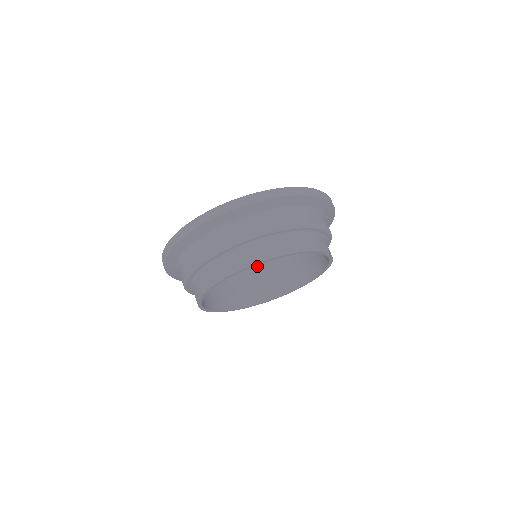
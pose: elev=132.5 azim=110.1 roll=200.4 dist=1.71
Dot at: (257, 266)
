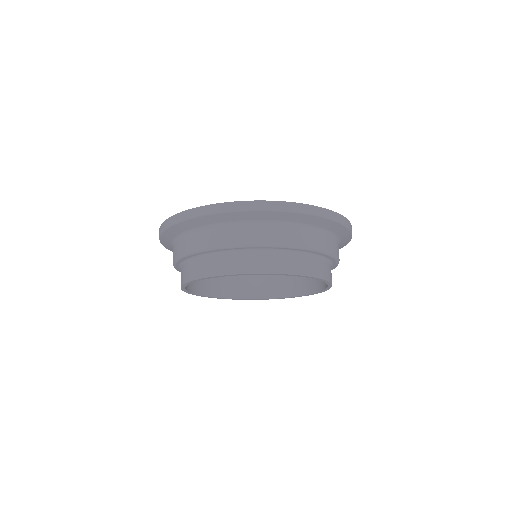
Dot at: occluded
